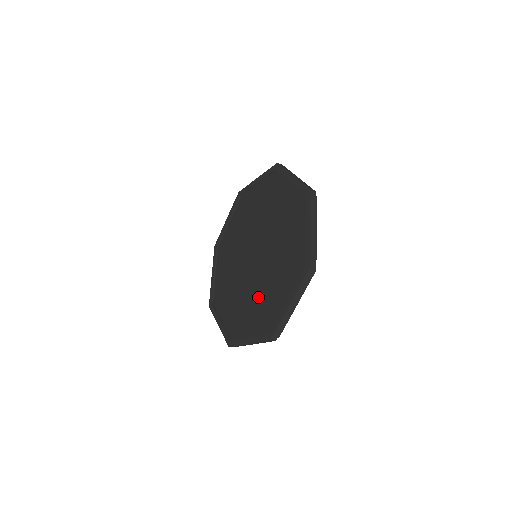
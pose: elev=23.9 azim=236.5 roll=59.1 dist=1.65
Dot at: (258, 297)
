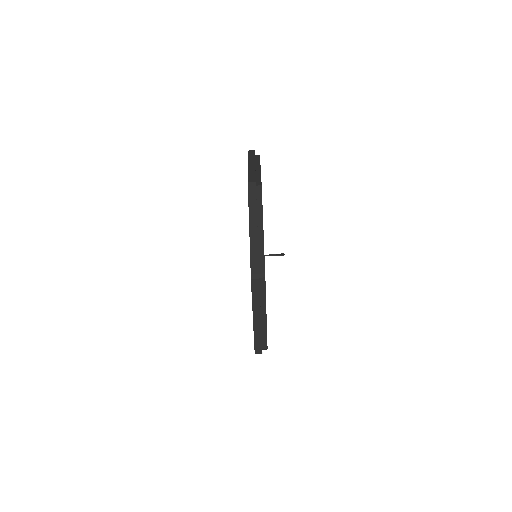
Dot at: occluded
